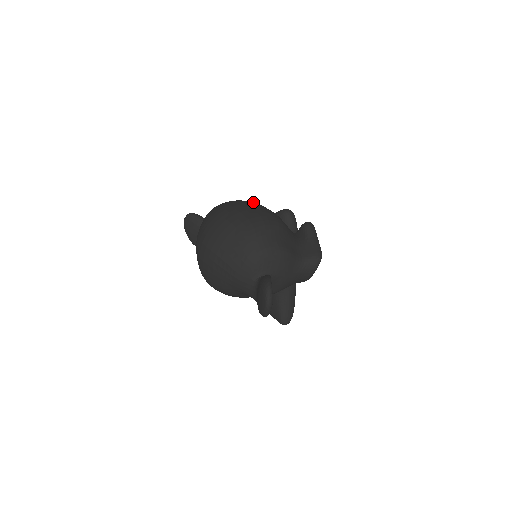
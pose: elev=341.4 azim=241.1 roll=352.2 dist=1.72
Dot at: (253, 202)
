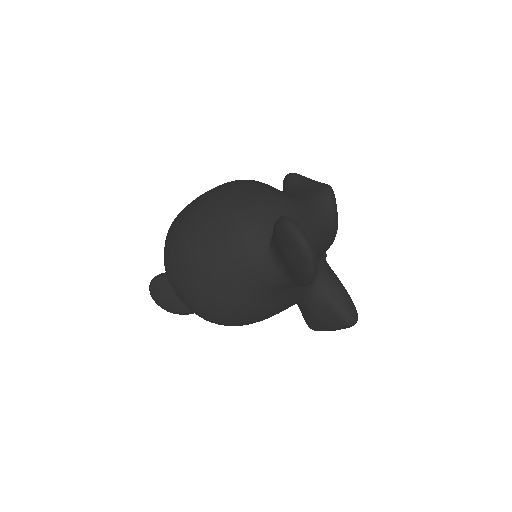
Dot at: occluded
